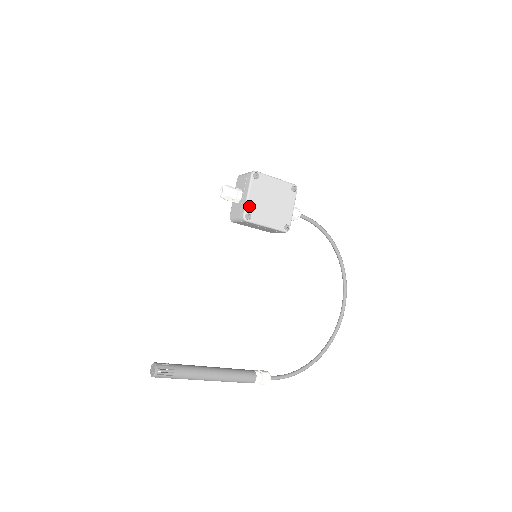
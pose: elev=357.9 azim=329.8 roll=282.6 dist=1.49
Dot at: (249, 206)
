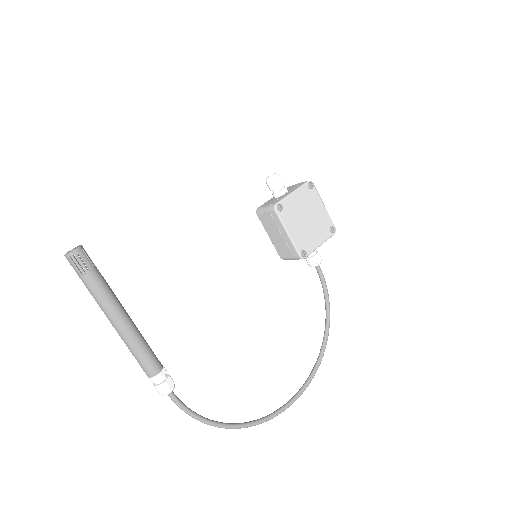
Dot at: (287, 201)
